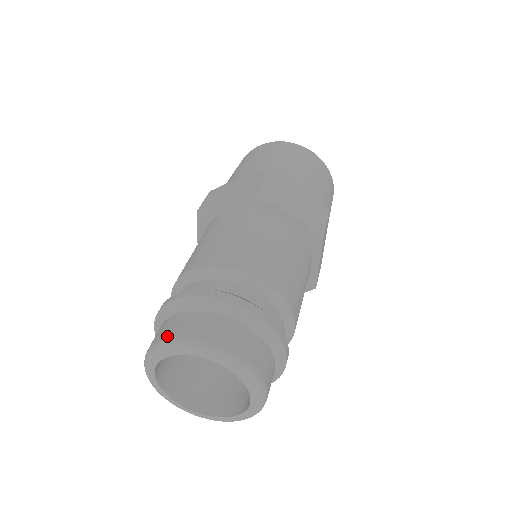
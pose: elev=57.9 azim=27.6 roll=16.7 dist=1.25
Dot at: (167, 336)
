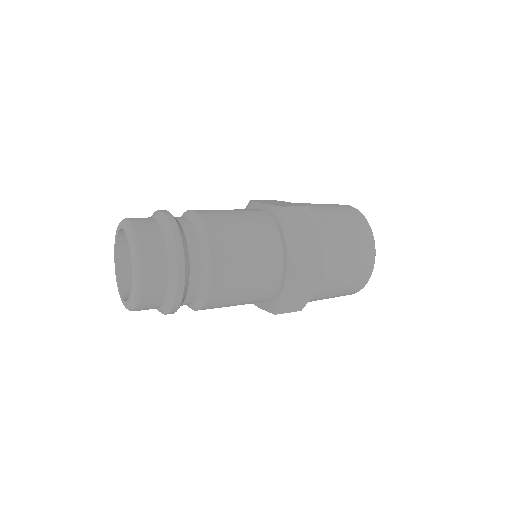
Dot at: (130, 218)
